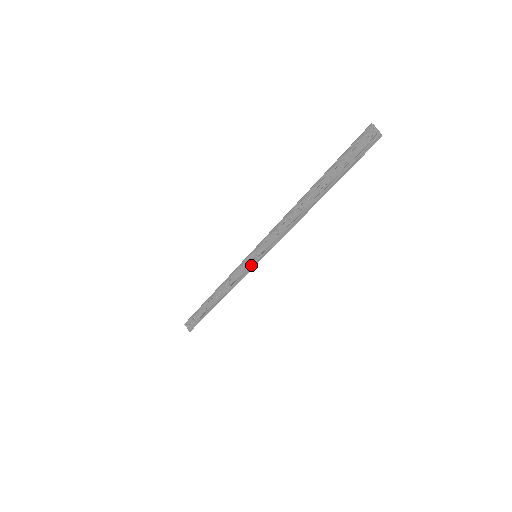
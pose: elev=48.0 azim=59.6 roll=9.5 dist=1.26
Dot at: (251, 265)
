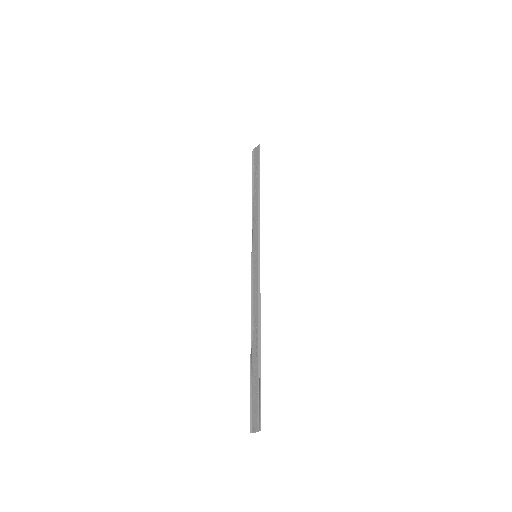
Dot at: (257, 263)
